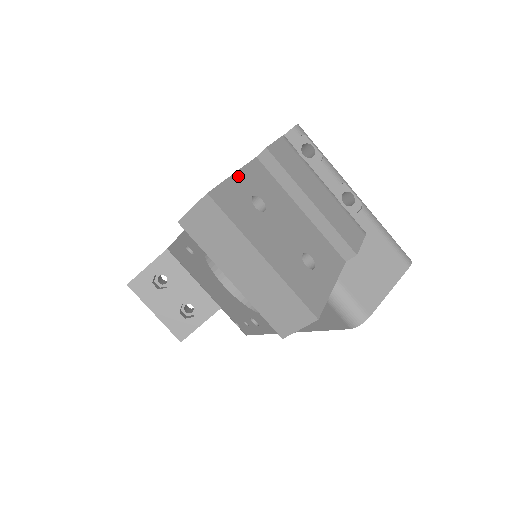
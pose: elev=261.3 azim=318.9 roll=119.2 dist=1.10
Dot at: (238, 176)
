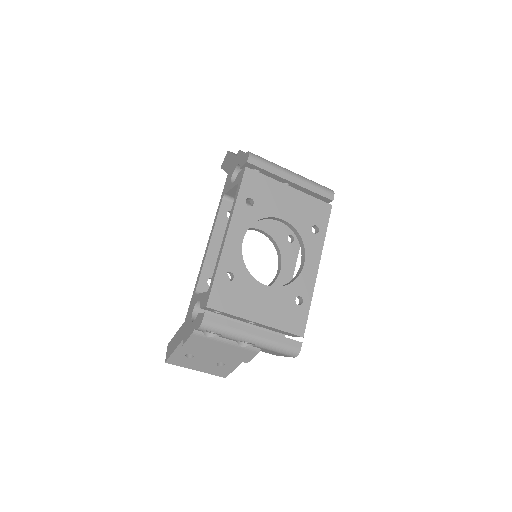
Dot at: (176, 351)
